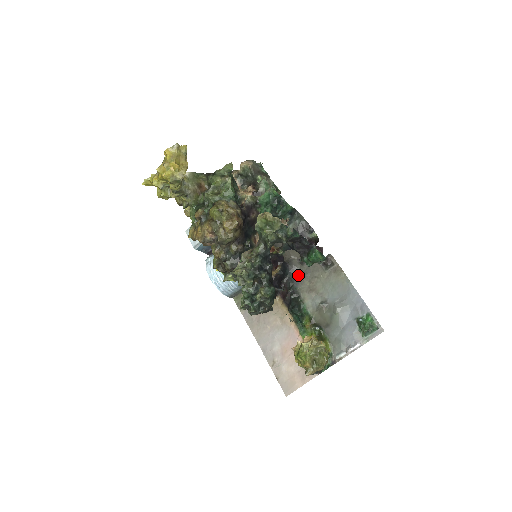
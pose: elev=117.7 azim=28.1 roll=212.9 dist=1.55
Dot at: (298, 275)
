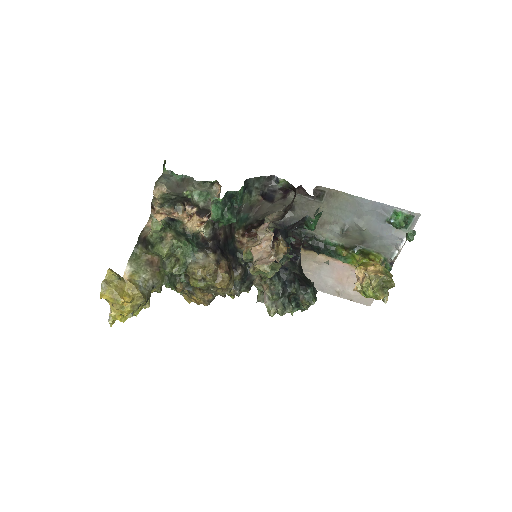
Dot at: occluded
